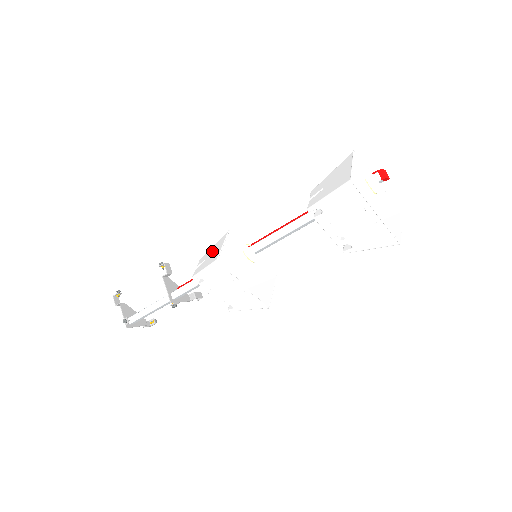
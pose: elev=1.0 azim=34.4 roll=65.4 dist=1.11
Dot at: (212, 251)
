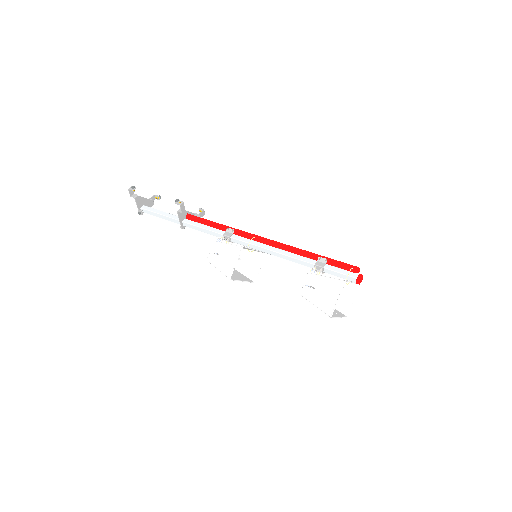
Dot at: (226, 254)
